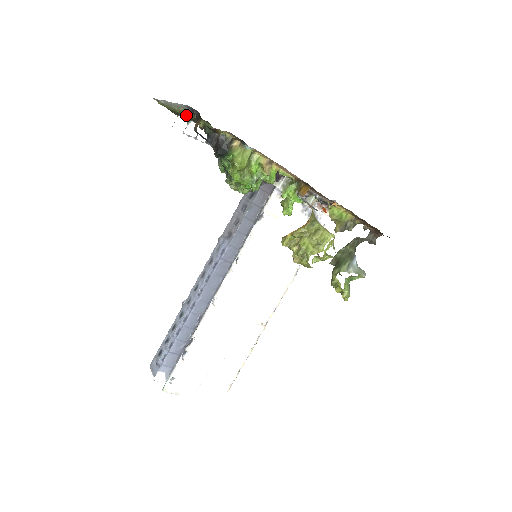
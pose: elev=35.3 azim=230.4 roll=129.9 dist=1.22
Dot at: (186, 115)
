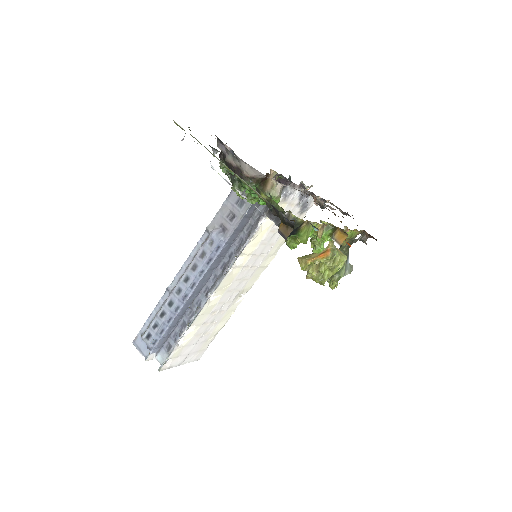
Dot at: occluded
